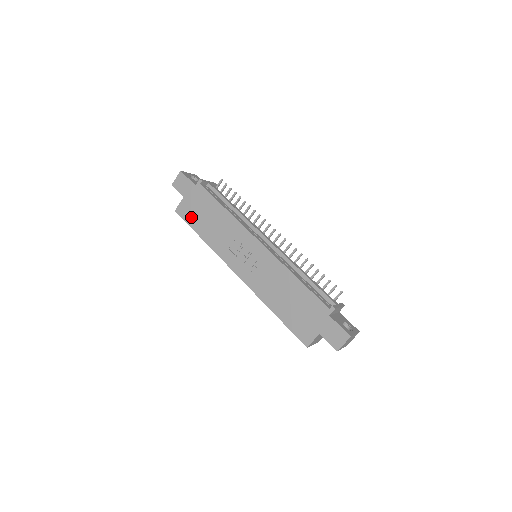
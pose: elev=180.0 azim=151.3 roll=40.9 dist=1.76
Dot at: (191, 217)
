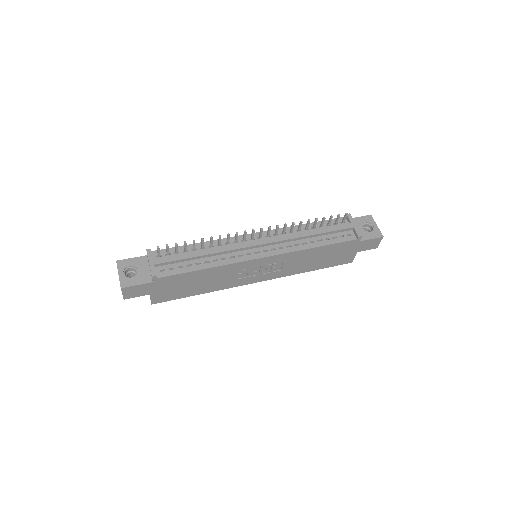
Dot at: (175, 295)
